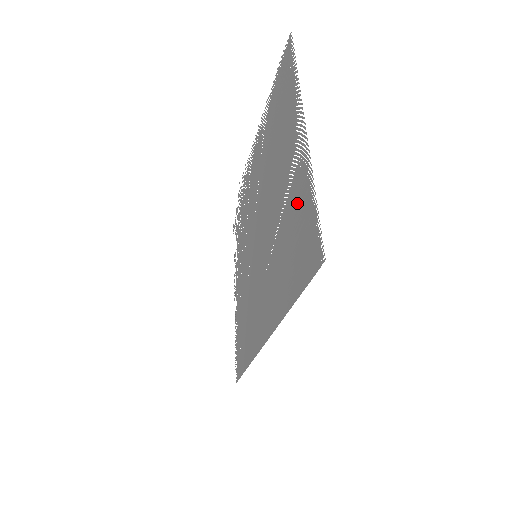
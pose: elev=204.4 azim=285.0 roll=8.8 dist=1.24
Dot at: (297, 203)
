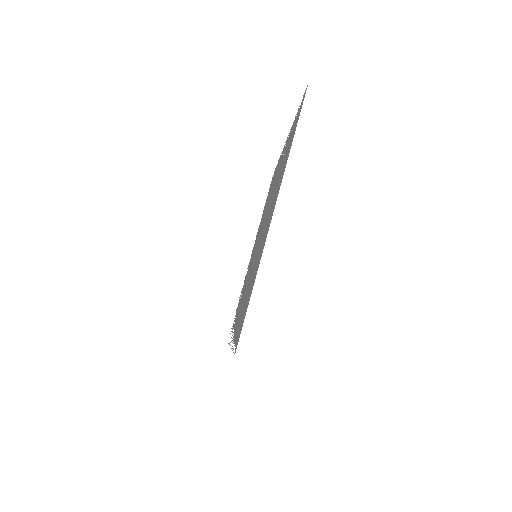
Dot at: (287, 145)
